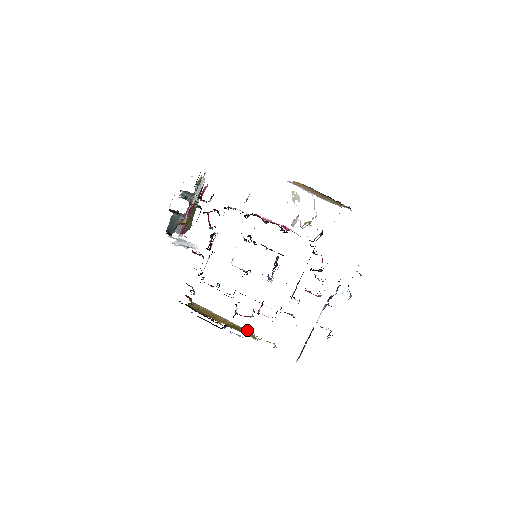
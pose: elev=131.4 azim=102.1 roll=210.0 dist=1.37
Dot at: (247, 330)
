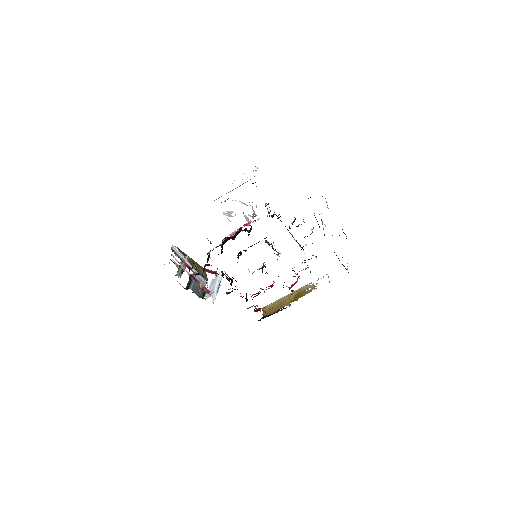
Dot at: (305, 286)
